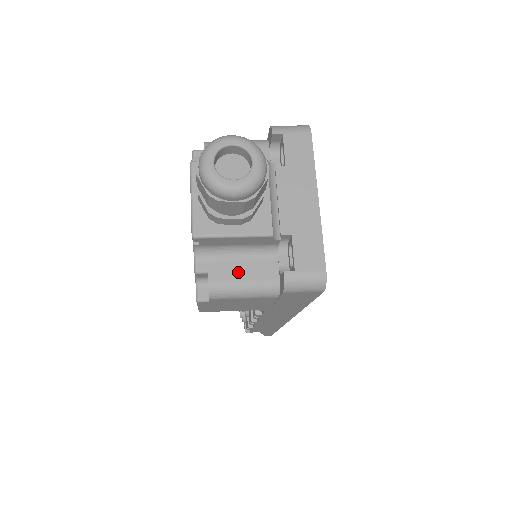
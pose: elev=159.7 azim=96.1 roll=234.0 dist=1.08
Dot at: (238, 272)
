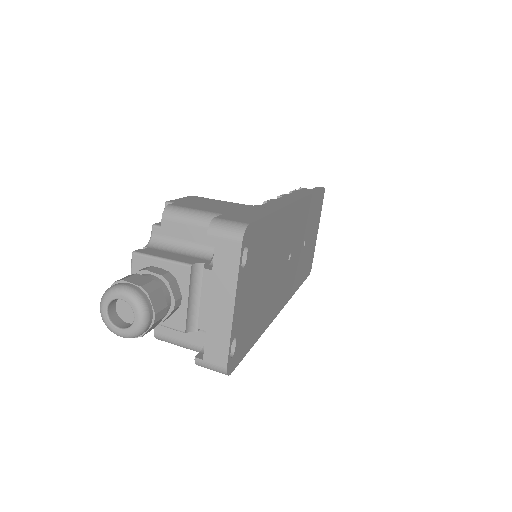
Dot at: (175, 332)
